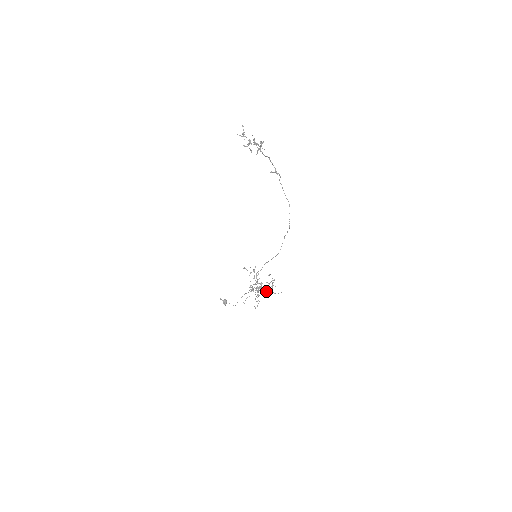
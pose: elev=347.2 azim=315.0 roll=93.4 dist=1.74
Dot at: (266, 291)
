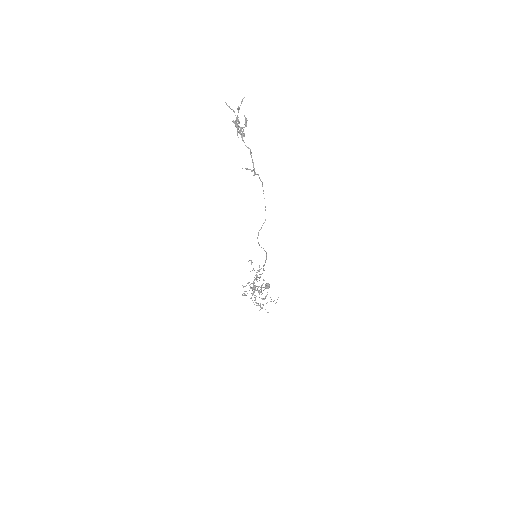
Dot at: (273, 301)
